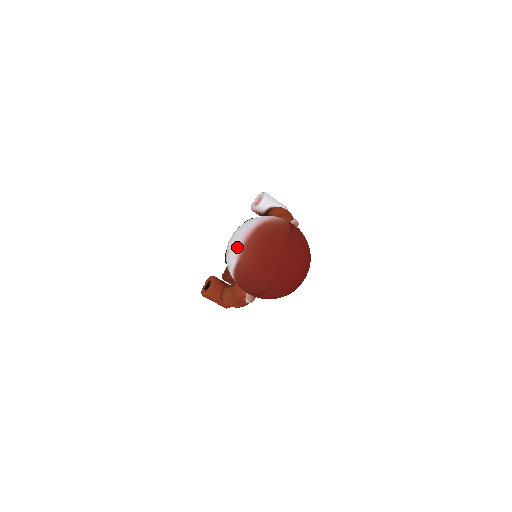
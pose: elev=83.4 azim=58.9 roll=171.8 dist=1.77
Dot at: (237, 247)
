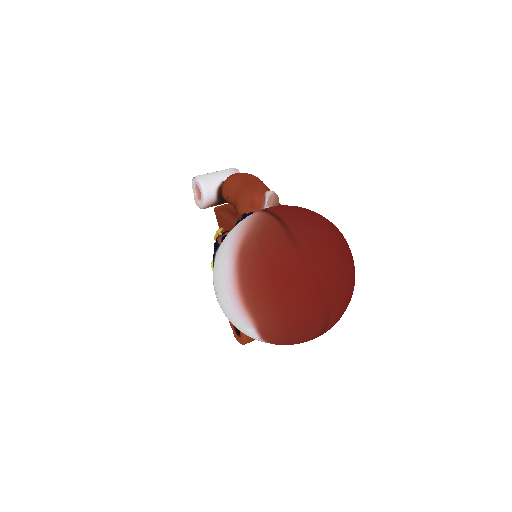
Dot at: (237, 312)
